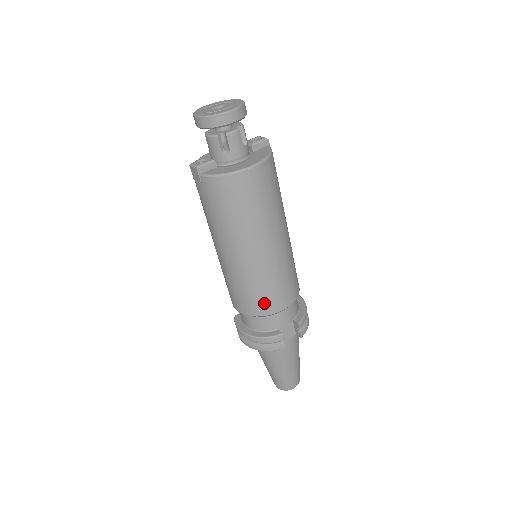
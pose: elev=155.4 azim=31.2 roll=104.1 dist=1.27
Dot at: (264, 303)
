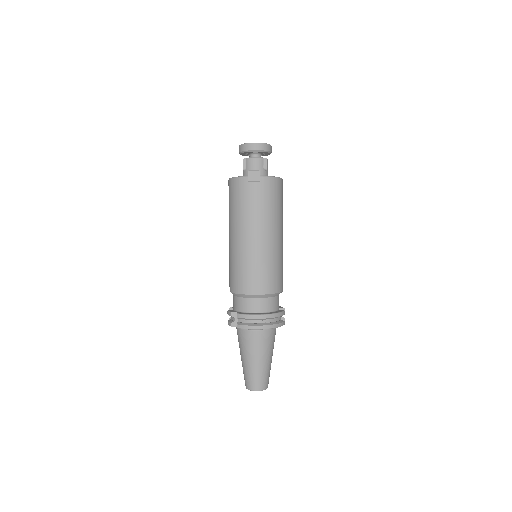
Dot at: (279, 281)
